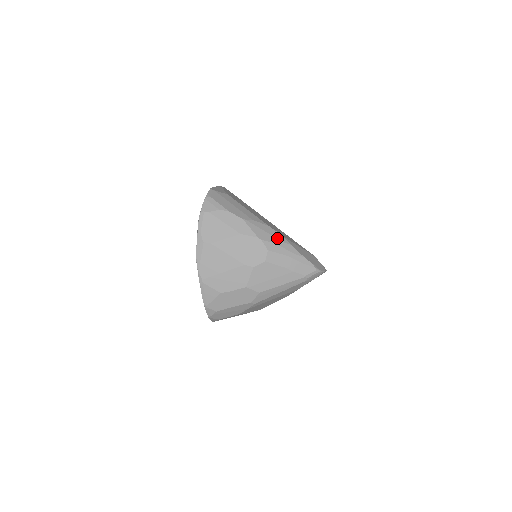
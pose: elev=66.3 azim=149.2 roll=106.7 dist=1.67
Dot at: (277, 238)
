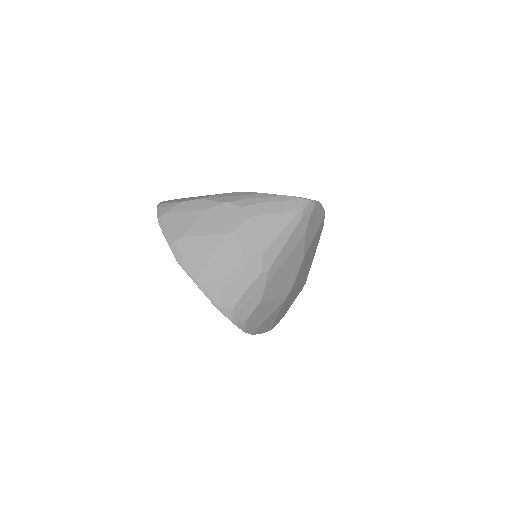
Dot at: (245, 195)
